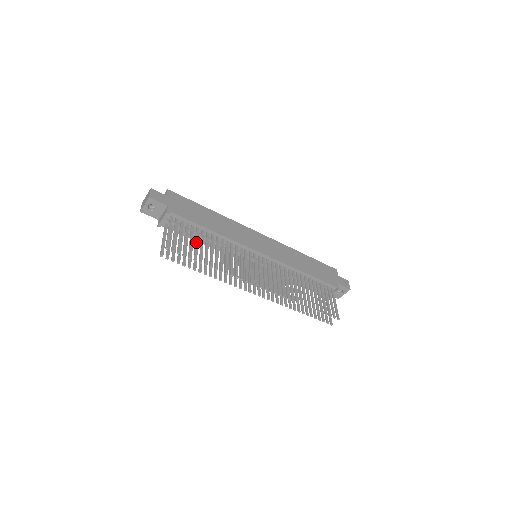
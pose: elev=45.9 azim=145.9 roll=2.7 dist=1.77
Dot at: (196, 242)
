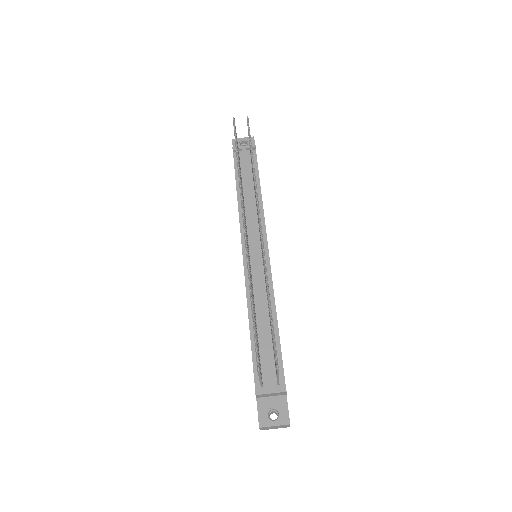
Dot at: occluded
